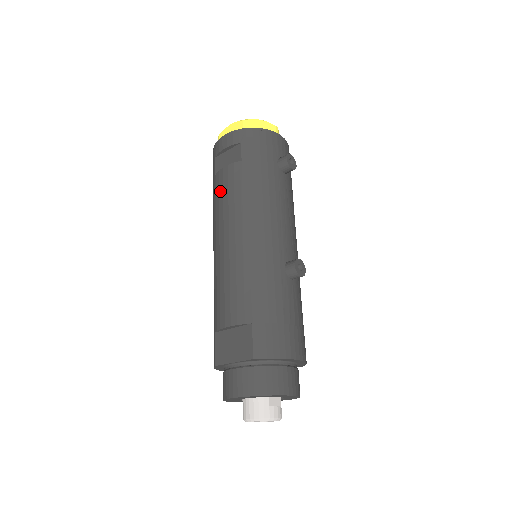
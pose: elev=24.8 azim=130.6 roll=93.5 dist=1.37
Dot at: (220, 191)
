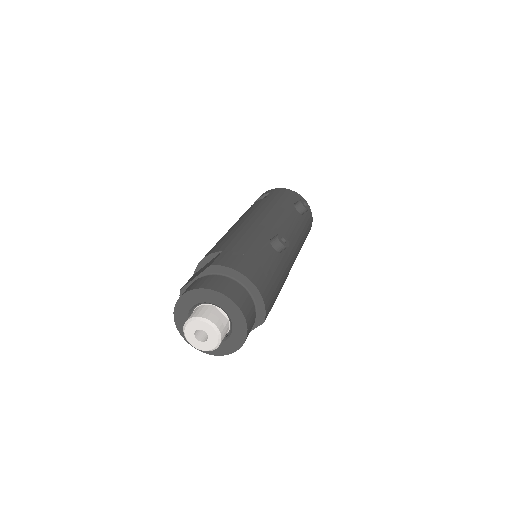
Dot at: occluded
